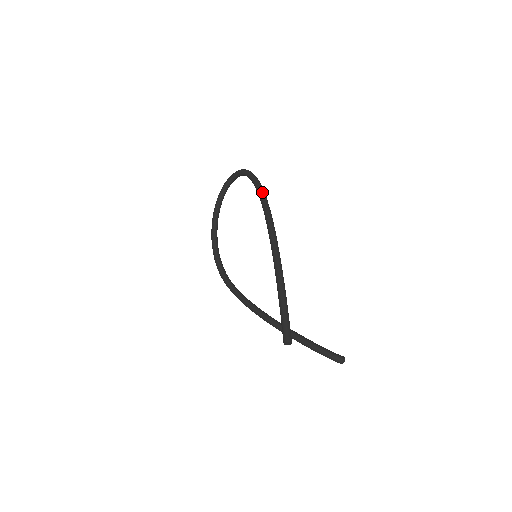
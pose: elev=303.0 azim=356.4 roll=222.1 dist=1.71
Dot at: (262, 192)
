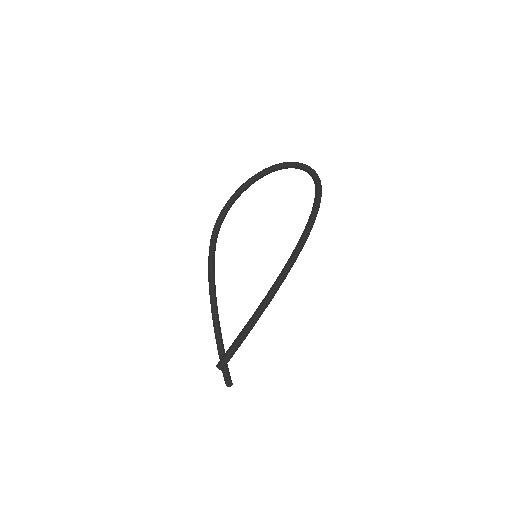
Dot at: (313, 224)
